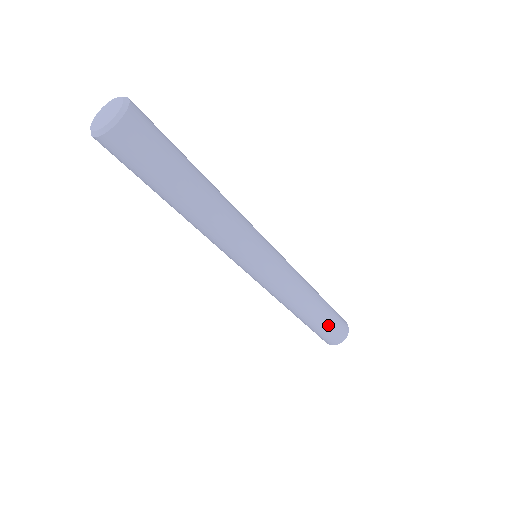
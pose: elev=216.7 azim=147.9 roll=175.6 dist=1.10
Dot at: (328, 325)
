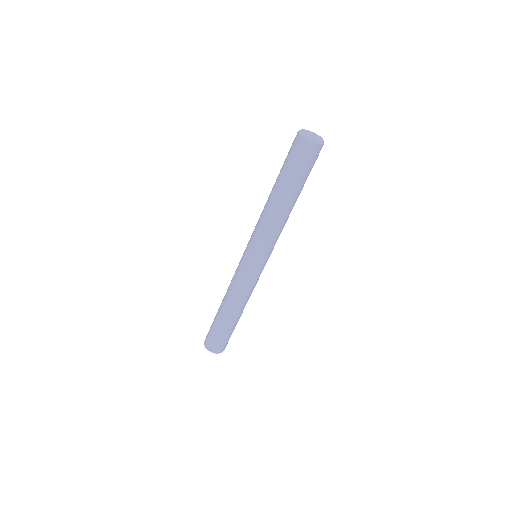
Dot at: occluded
